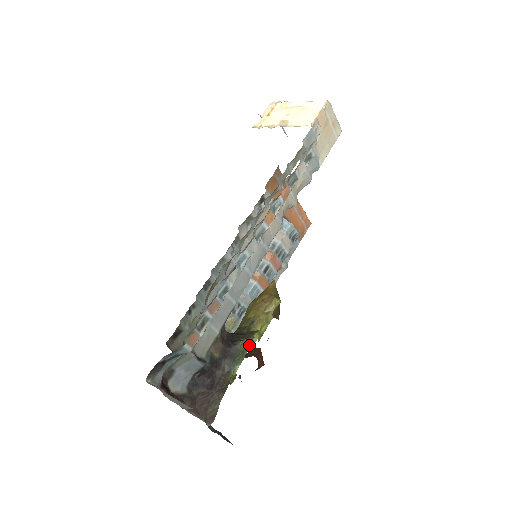
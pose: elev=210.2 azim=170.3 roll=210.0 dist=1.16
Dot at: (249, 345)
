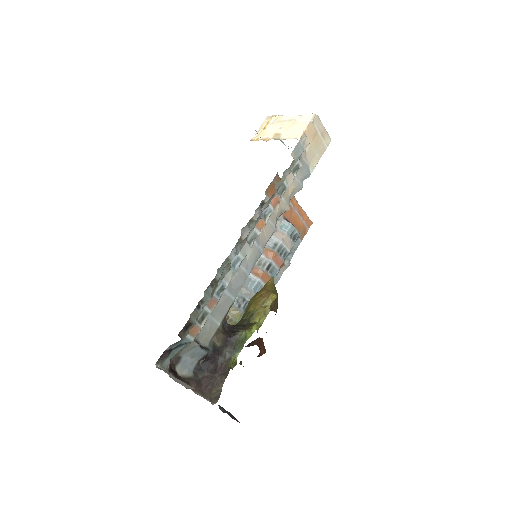
Dot at: (248, 335)
